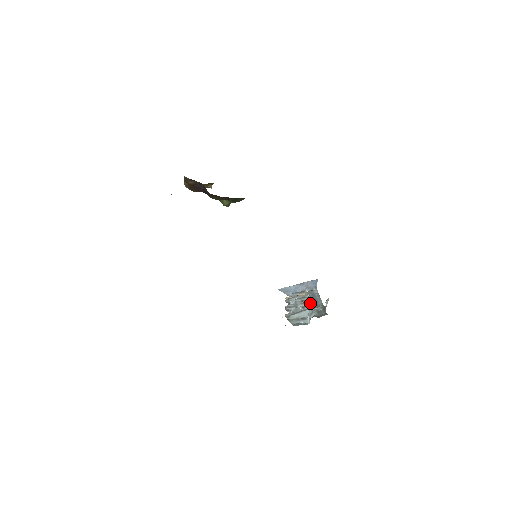
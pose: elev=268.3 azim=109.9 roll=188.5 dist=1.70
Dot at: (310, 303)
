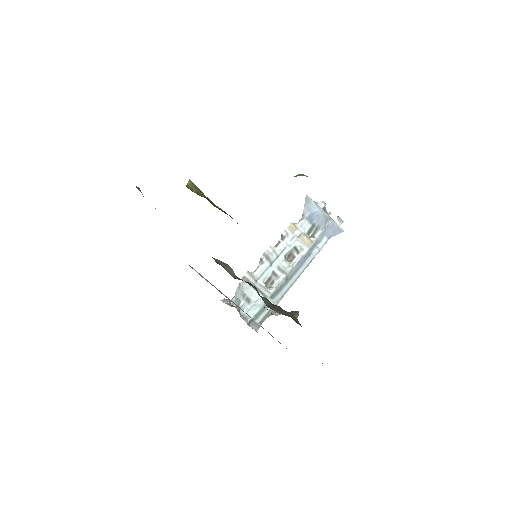
Dot at: (282, 278)
